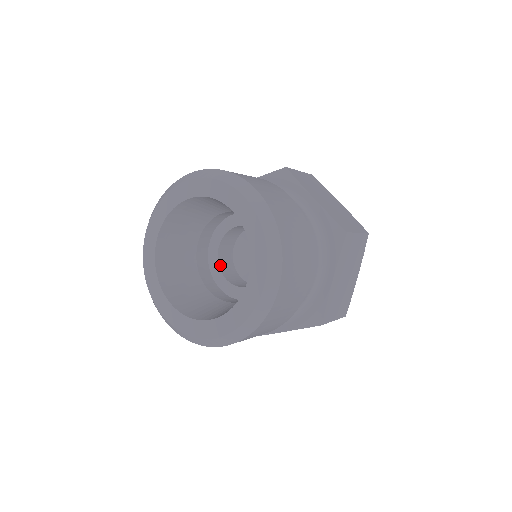
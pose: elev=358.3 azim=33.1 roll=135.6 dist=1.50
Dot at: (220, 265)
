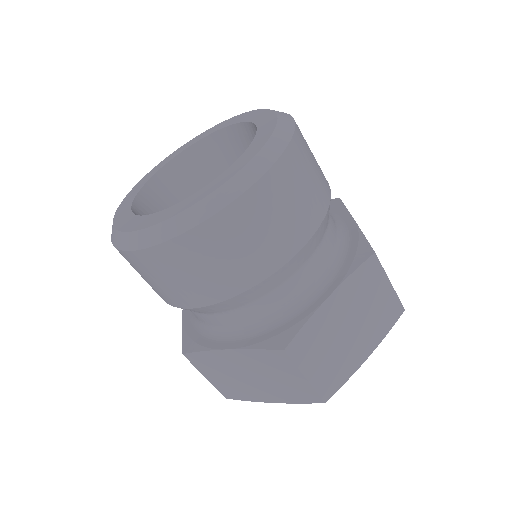
Dot at: occluded
